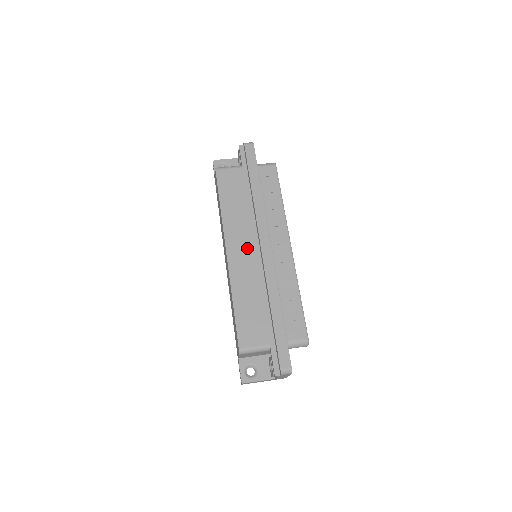
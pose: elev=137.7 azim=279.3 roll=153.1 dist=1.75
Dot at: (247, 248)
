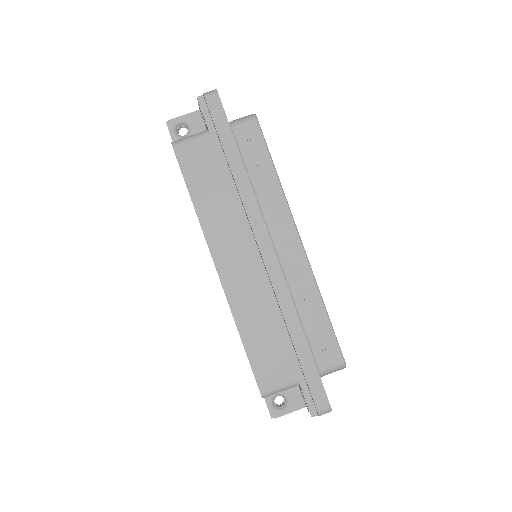
Dot at: (242, 257)
